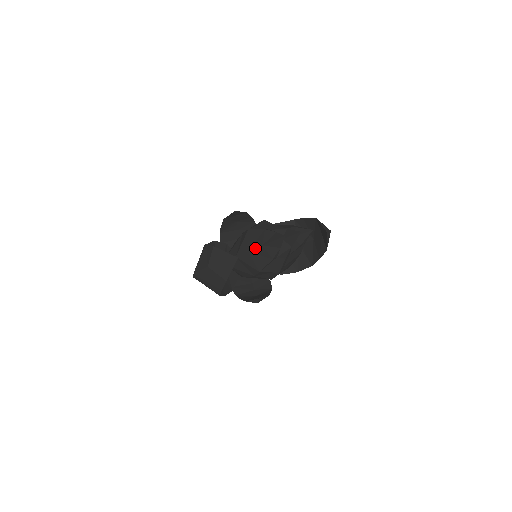
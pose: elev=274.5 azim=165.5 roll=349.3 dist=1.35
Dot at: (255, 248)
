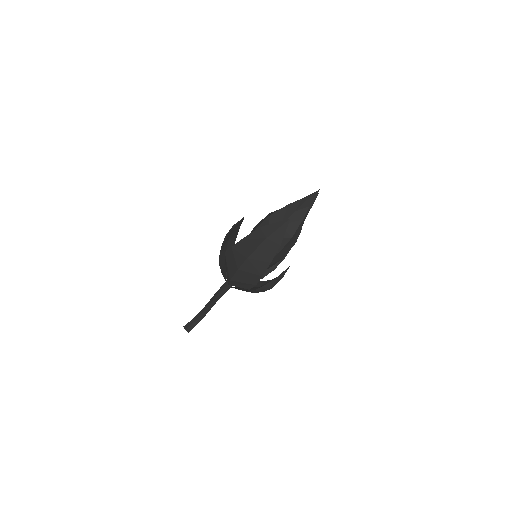
Dot at: (288, 218)
